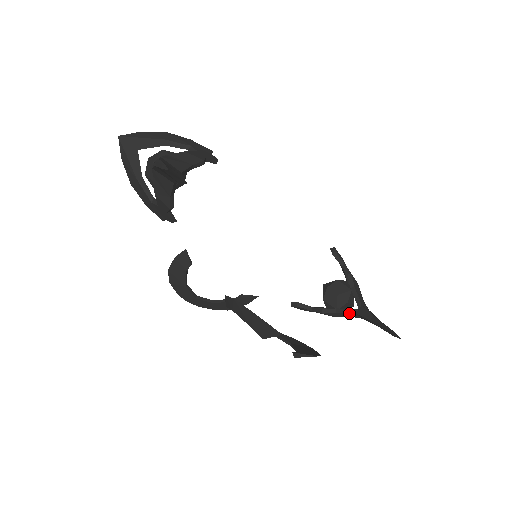
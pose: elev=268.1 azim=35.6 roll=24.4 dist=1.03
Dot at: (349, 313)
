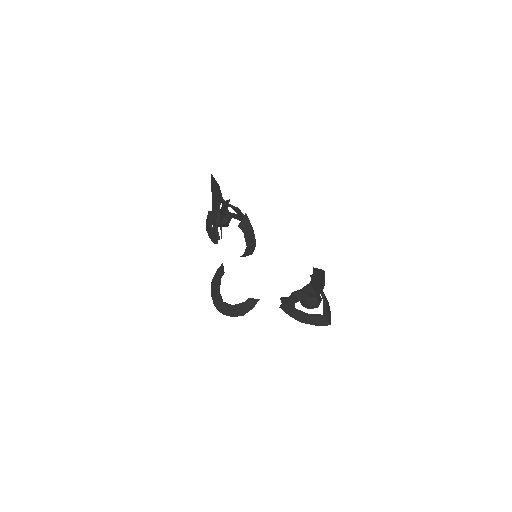
Dot at: (307, 287)
